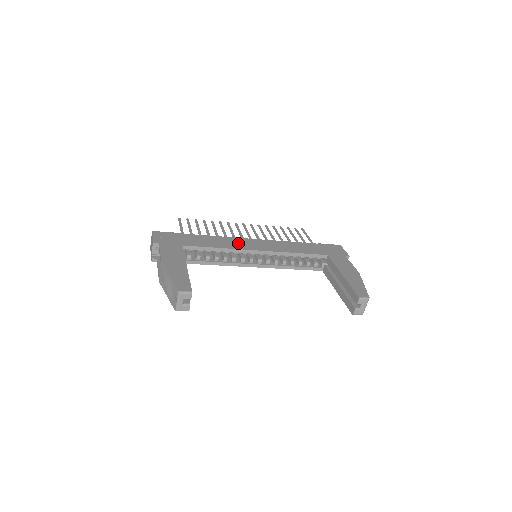
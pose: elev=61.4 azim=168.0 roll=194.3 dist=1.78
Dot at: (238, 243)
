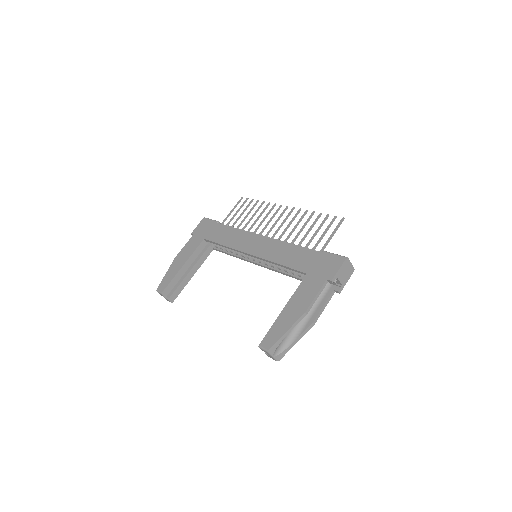
Dot at: (243, 241)
